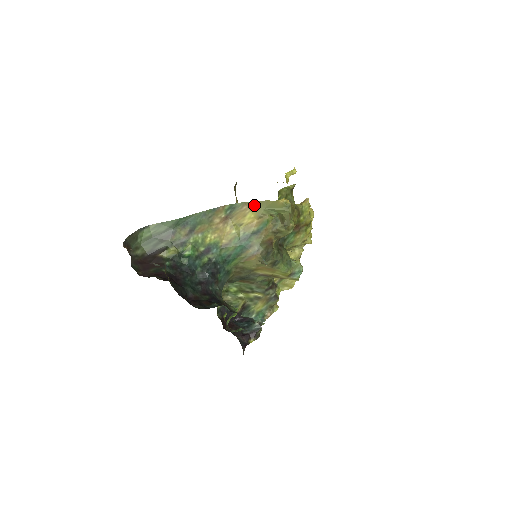
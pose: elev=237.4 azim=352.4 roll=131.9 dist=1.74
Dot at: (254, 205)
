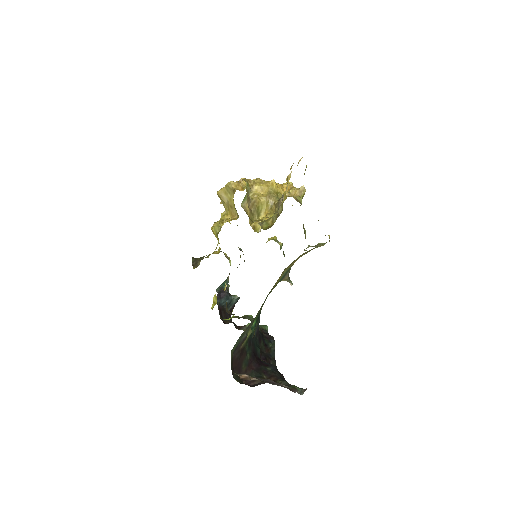
Dot at: occluded
